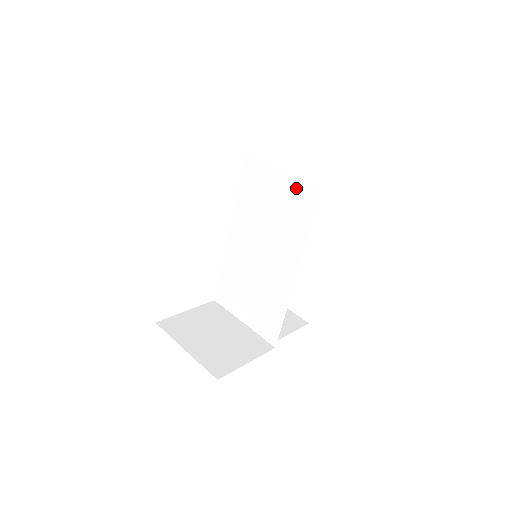
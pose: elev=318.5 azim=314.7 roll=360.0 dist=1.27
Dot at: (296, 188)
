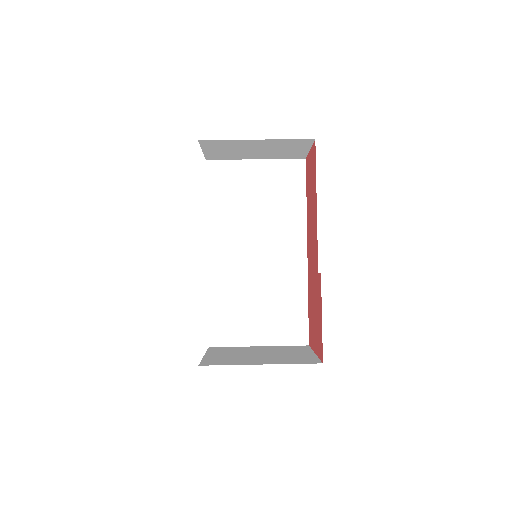
Dot at: (278, 170)
